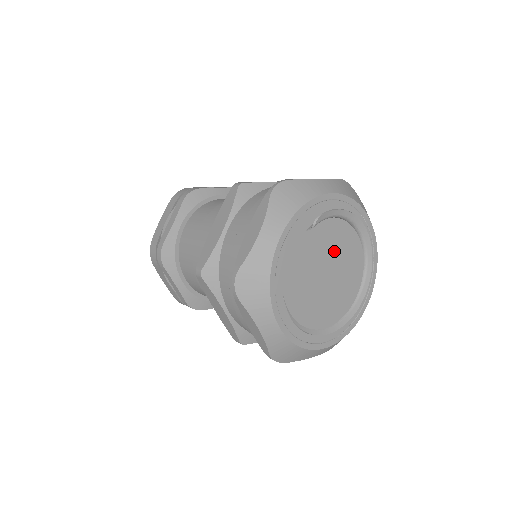
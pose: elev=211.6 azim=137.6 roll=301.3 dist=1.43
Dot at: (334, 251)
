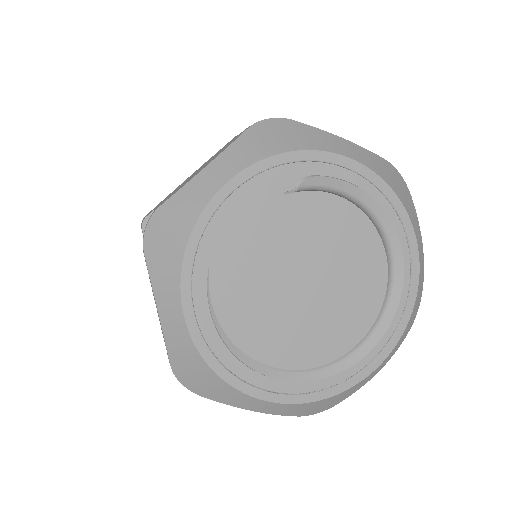
Dot at: (330, 252)
